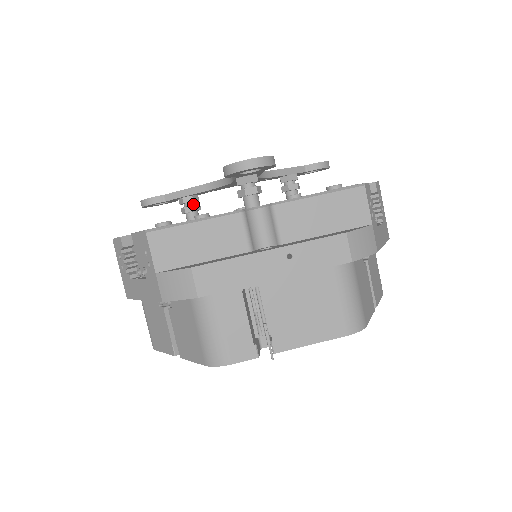
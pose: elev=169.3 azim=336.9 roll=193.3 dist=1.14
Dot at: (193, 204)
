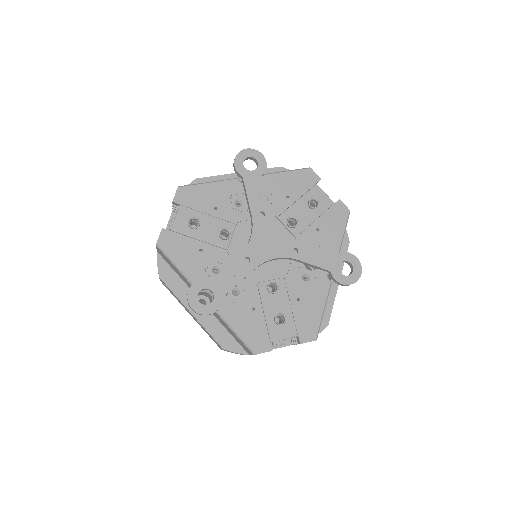
Dot at: occluded
